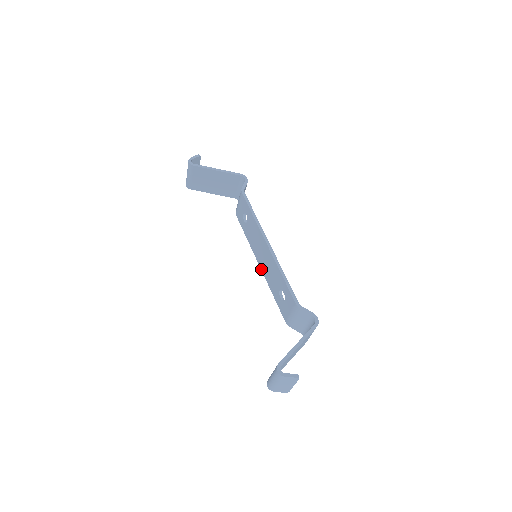
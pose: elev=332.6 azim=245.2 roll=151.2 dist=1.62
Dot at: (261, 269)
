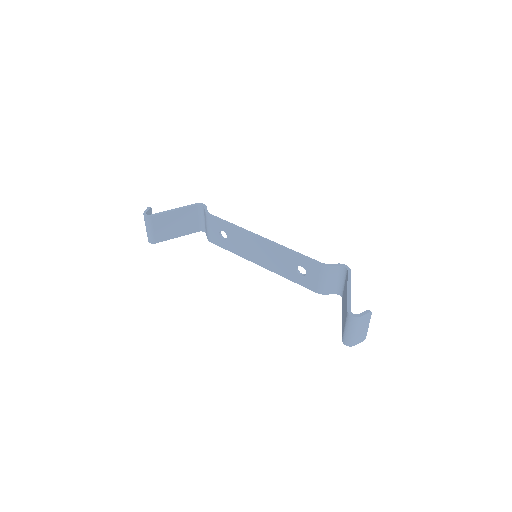
Dot at: (265, 268)
